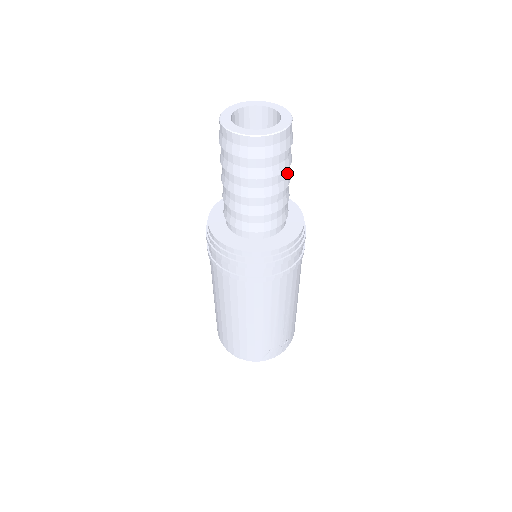
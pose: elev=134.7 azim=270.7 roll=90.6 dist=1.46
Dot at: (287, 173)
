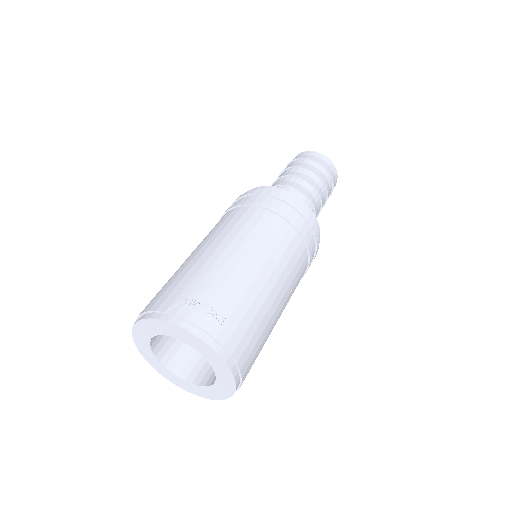
Dot at: (318, 183)
